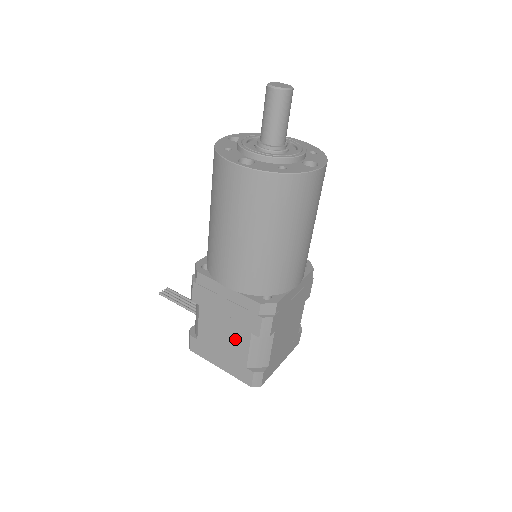
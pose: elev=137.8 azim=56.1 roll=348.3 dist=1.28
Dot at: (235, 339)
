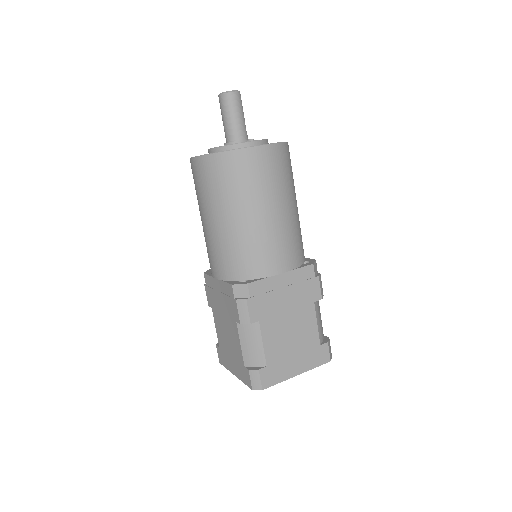
Dot at: (232, 334)
